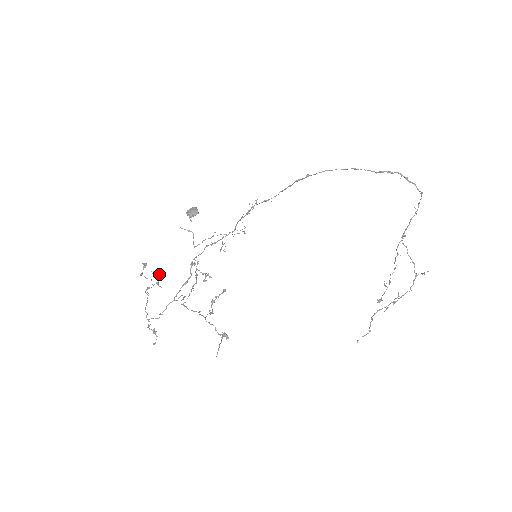
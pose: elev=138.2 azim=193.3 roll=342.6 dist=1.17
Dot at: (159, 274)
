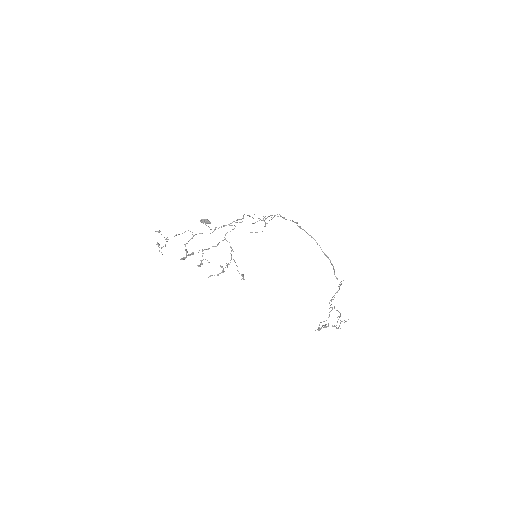
Dot at: occluded
